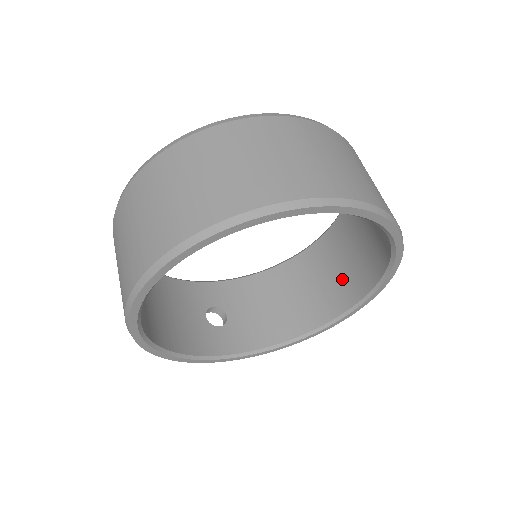
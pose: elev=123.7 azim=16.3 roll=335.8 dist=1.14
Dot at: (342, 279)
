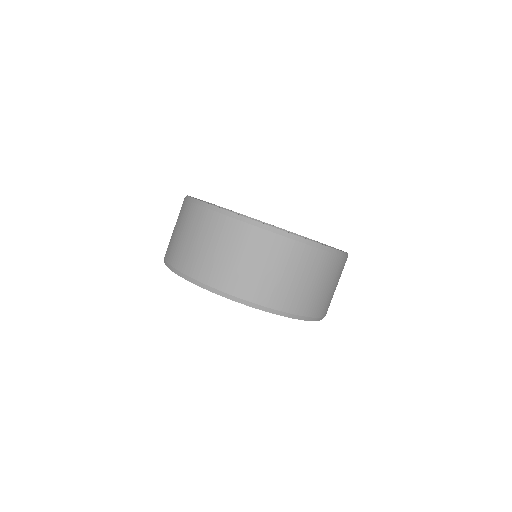
Dot at: occluded
